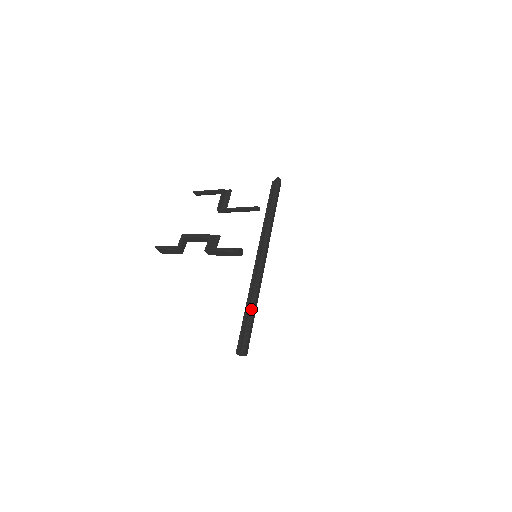
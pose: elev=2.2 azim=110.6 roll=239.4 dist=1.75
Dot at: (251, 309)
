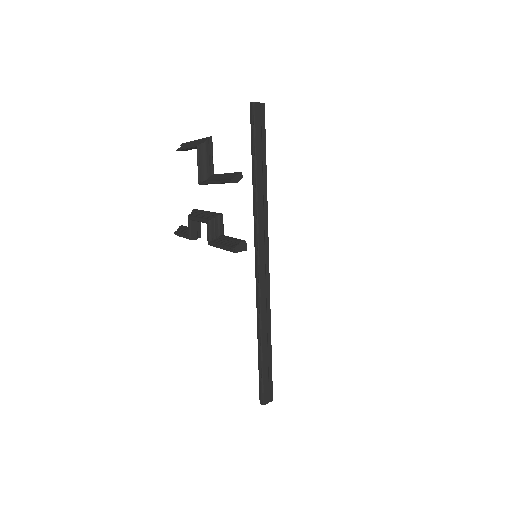
Dot at: (259, 348)
